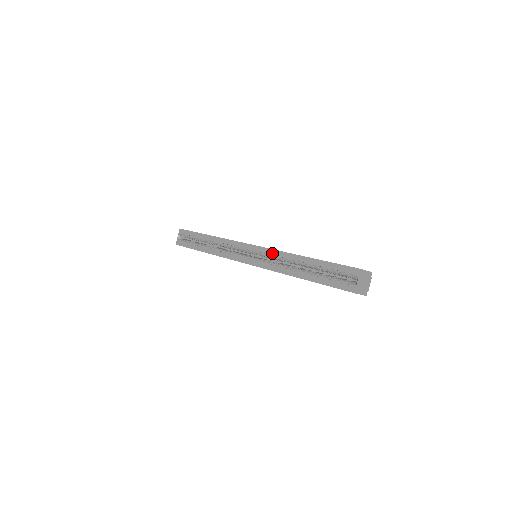
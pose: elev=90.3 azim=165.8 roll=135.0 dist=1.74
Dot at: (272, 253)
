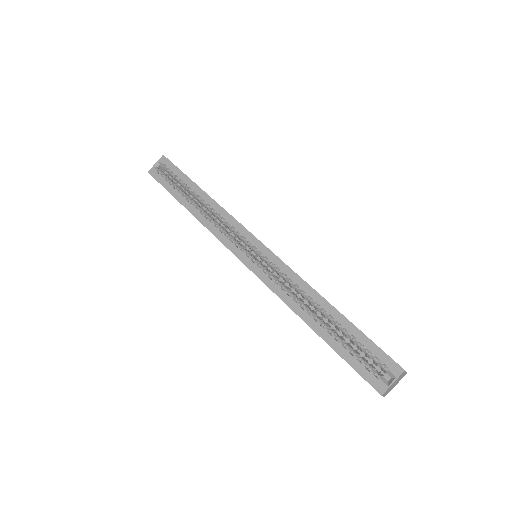
Dot at: (285, 270)
